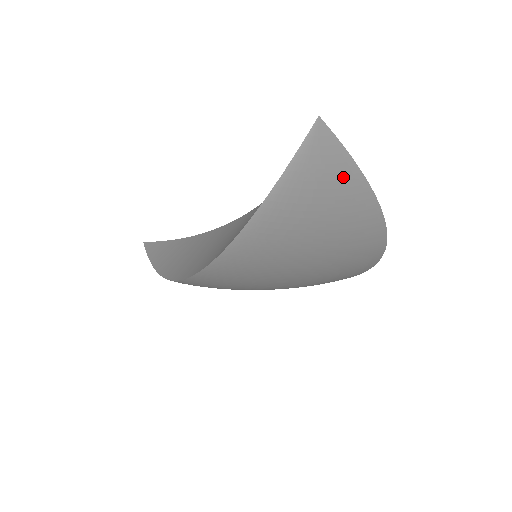
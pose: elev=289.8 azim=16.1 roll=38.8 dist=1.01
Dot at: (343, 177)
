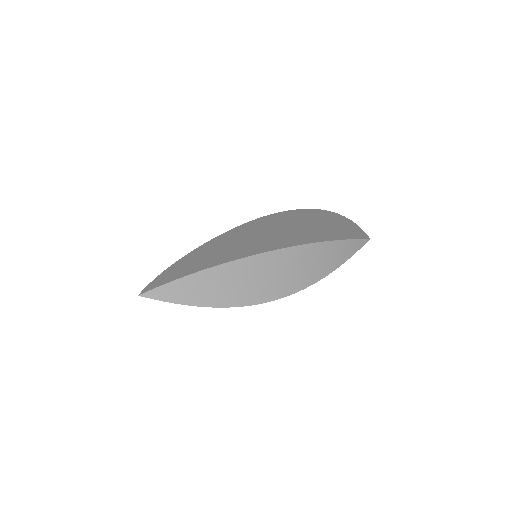
Dot at: occluded
